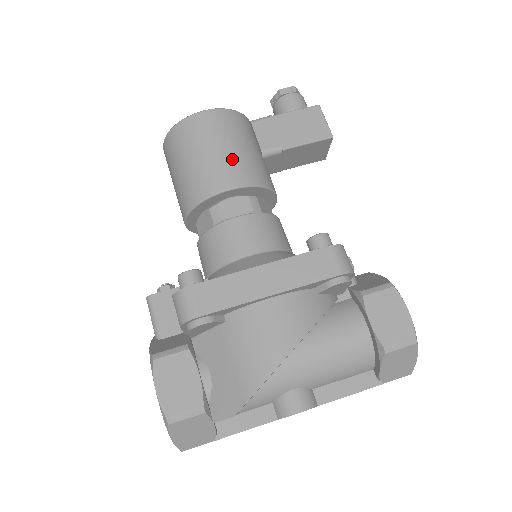
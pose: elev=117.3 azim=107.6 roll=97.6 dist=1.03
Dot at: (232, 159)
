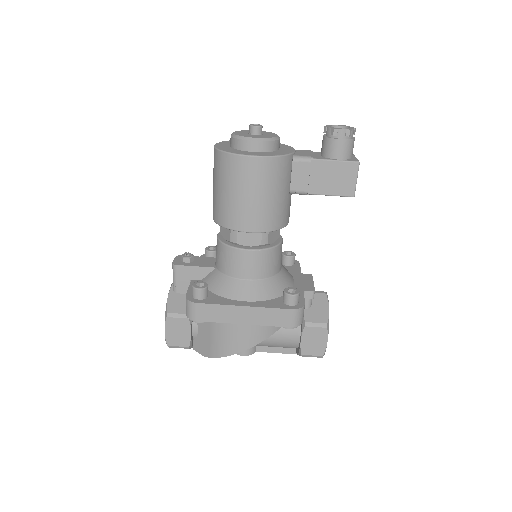
Dot at: (259, 208)
